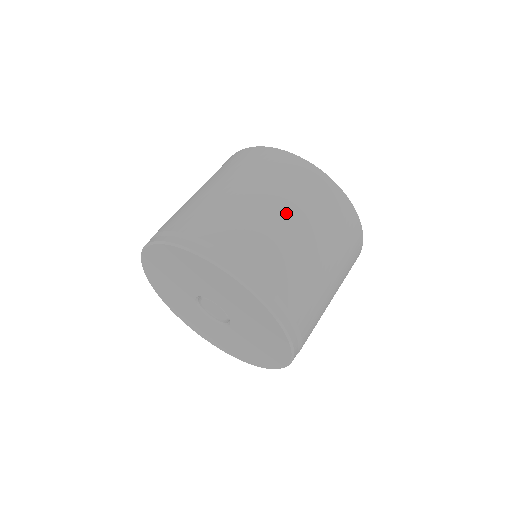
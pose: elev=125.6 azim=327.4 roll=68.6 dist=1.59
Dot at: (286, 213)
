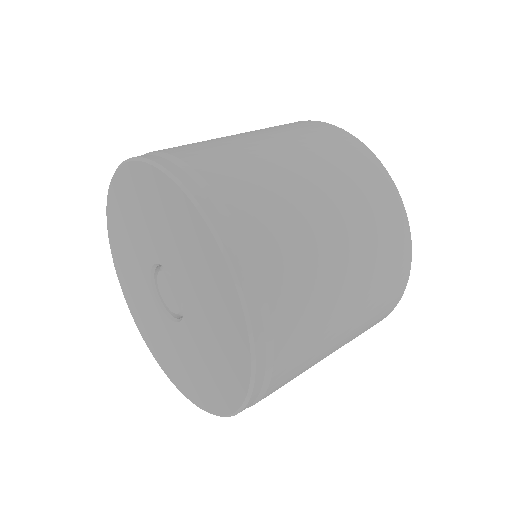
Dot at: (297, 161)
